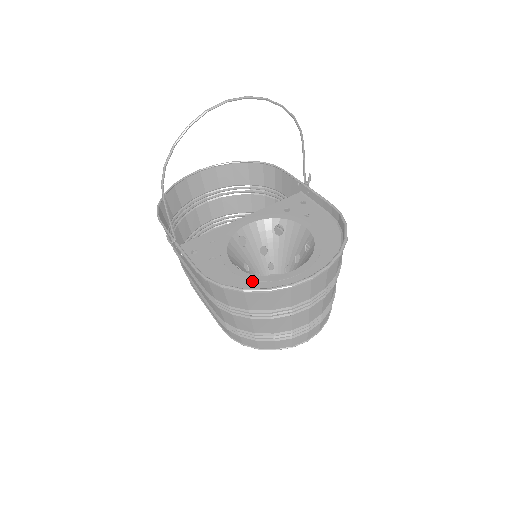
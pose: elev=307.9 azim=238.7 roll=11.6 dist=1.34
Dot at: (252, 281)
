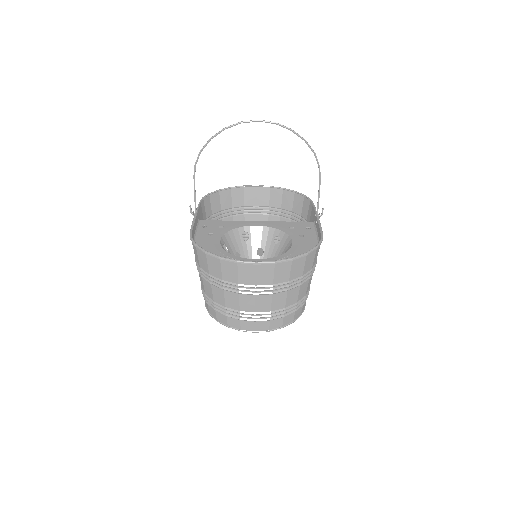
Dot at: (221, 254)
